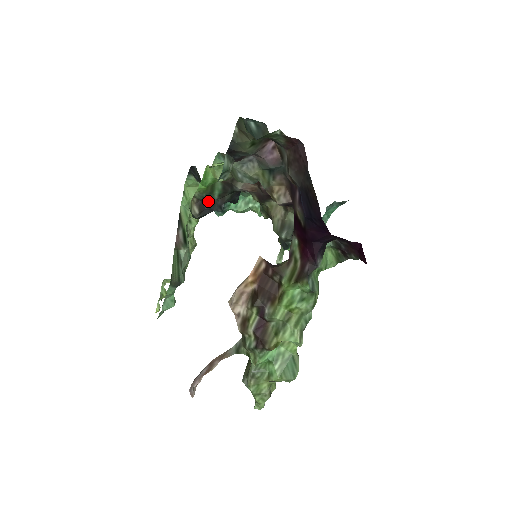
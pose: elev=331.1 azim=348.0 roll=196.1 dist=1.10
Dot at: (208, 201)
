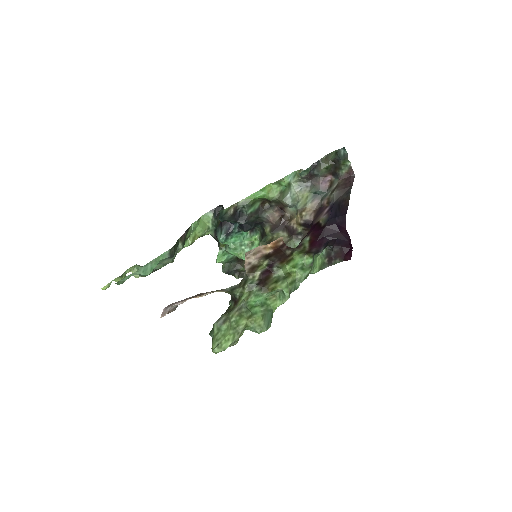
Dot at: (239, 214)
